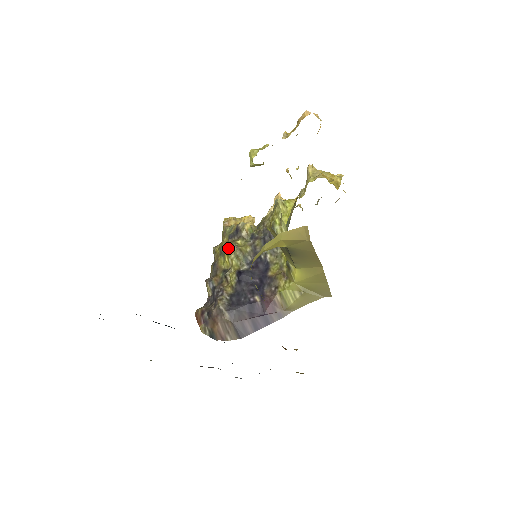
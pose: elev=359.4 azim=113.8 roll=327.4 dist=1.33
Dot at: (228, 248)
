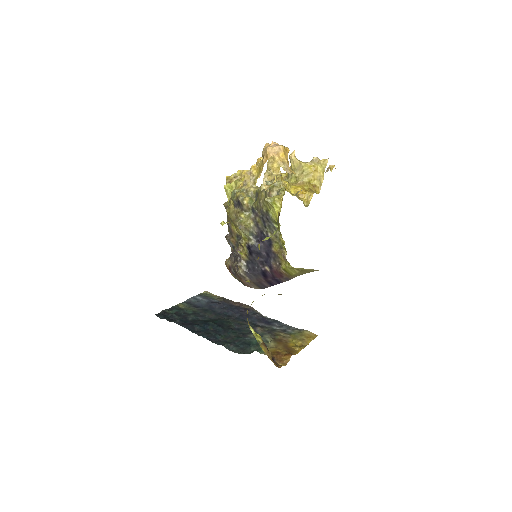
Dot at: (235, 225)
